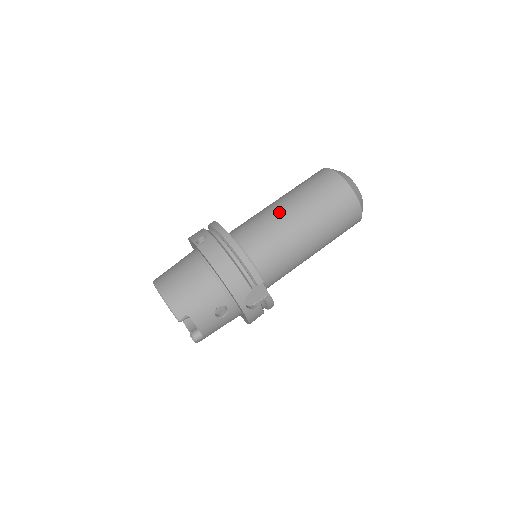
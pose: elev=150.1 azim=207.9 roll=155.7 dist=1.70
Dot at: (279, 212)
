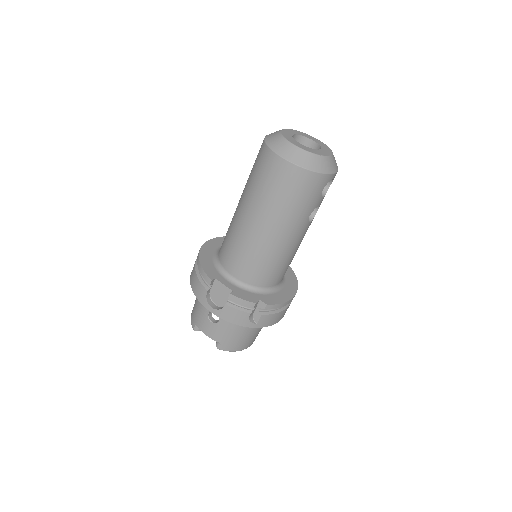
Dot at: occluded
